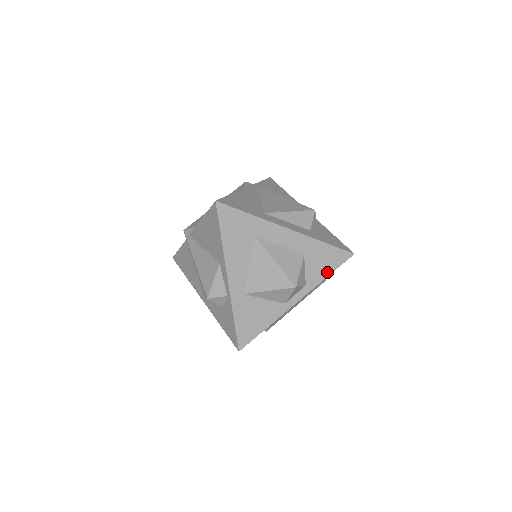
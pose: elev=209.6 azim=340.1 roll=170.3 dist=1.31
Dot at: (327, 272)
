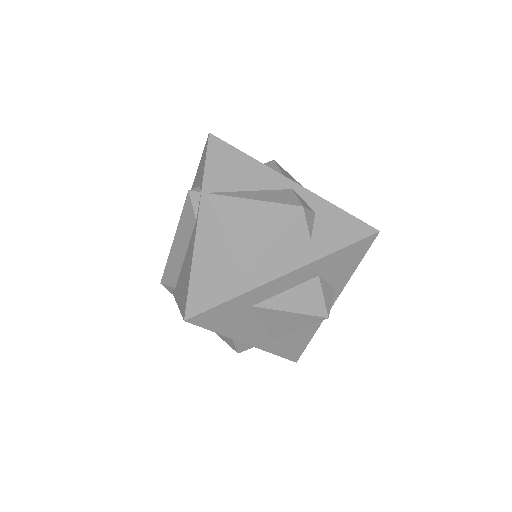
Dot at: (354, 266)
